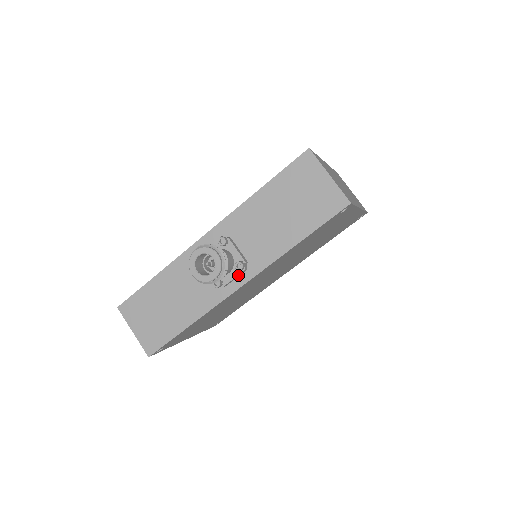
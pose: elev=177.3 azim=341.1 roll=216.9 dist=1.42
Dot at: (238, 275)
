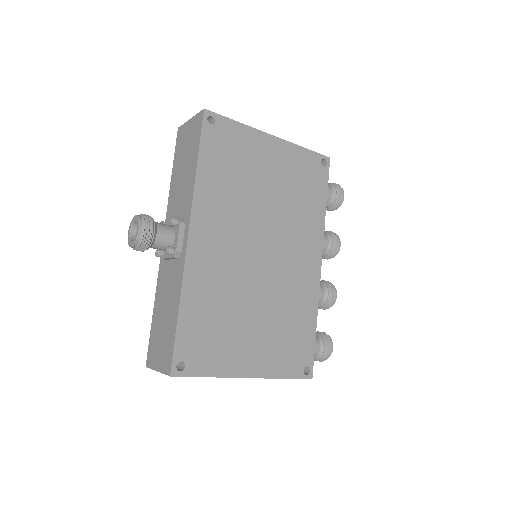
Dot at: (180, 230)
